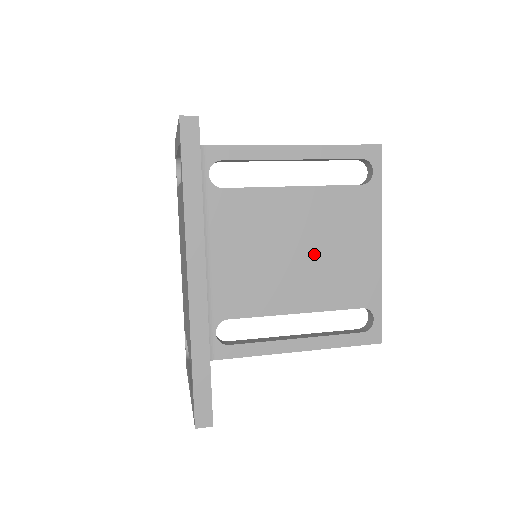
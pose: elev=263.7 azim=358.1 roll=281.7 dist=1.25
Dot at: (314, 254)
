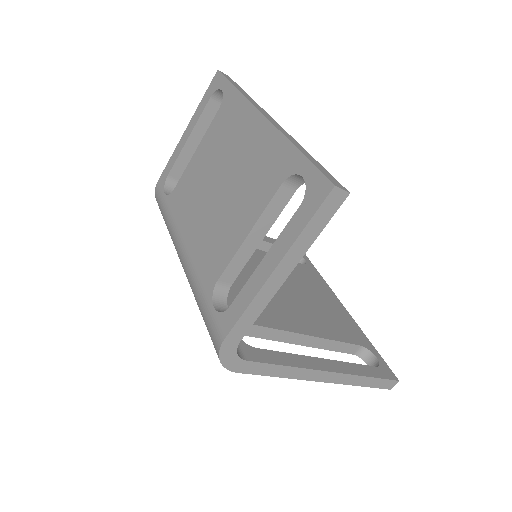
Dot at: (295, 294)
